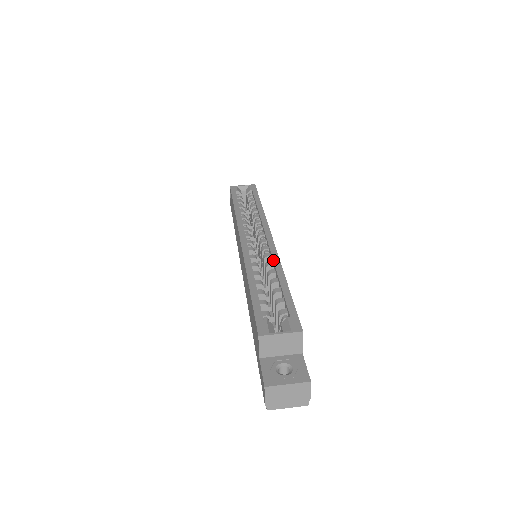
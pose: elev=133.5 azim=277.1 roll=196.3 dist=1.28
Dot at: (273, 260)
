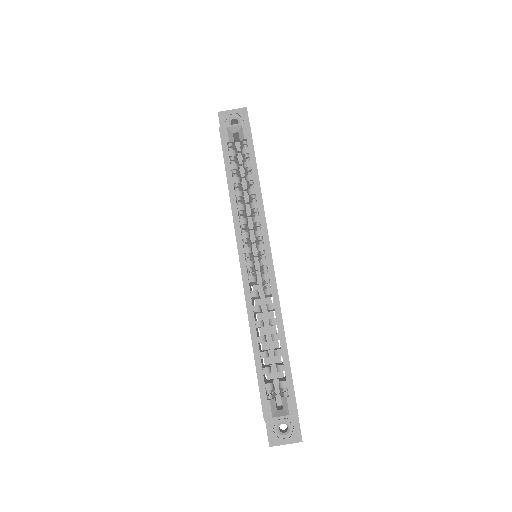
Dot at: (274, 307)
